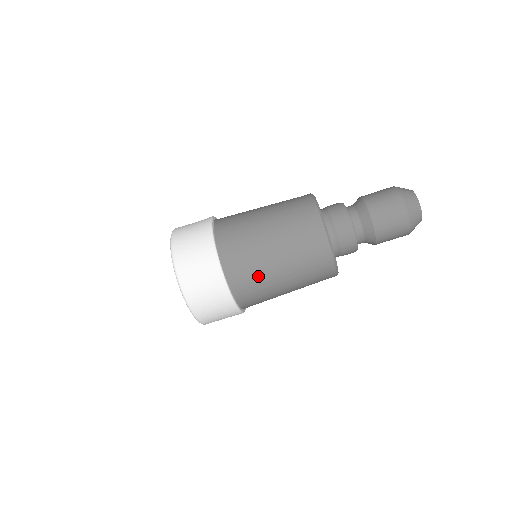
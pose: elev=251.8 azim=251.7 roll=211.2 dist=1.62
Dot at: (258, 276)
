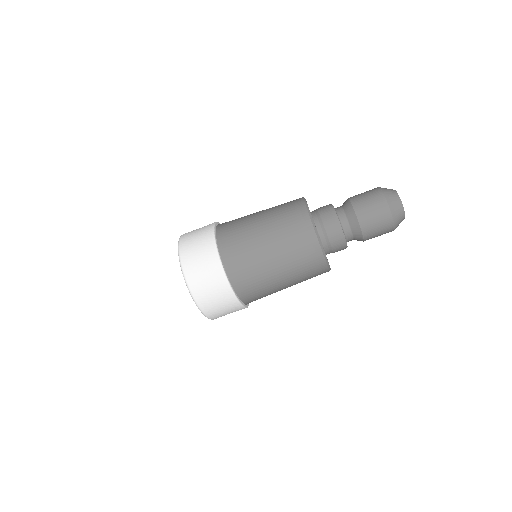
Dot at: (253, 265)
